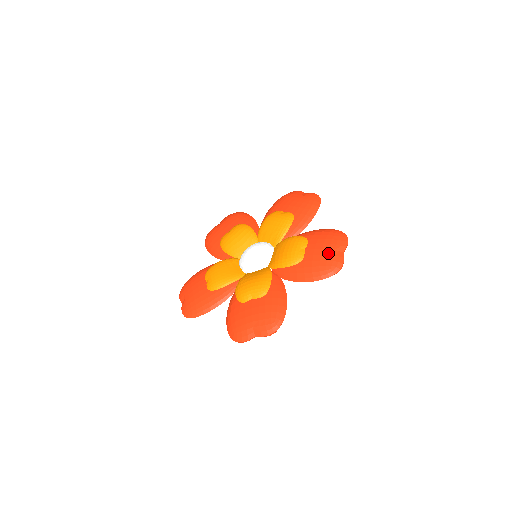
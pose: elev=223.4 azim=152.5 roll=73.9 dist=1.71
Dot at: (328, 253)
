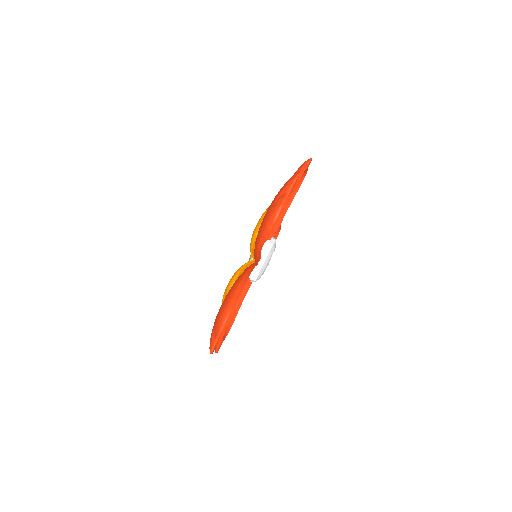
Dot at: occluded
